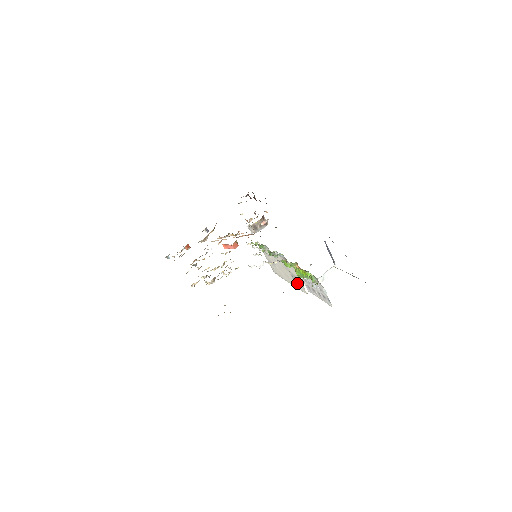
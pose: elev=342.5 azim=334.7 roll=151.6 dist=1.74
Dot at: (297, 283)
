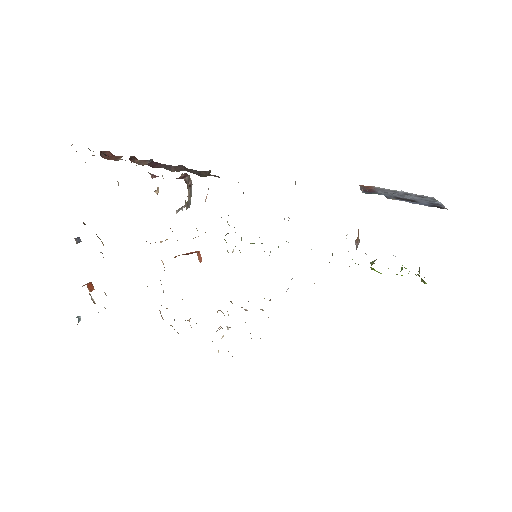
Dot at: occluded
